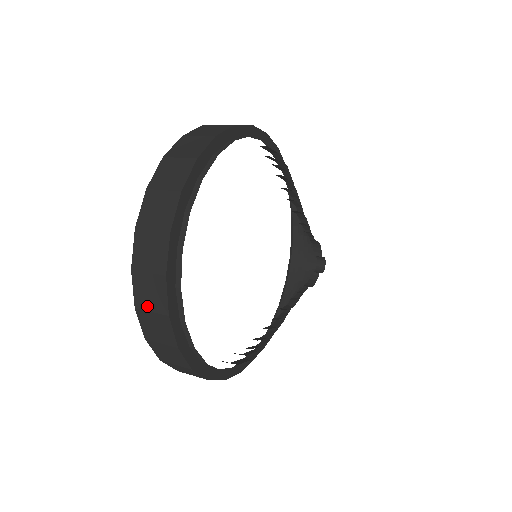
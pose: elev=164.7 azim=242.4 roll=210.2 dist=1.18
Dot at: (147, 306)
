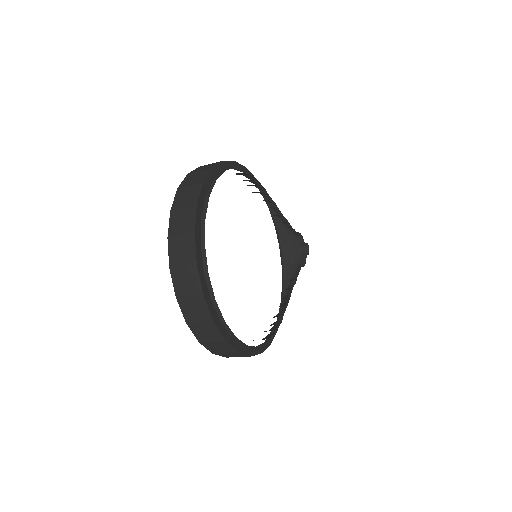
Dot at: (195, 319)
